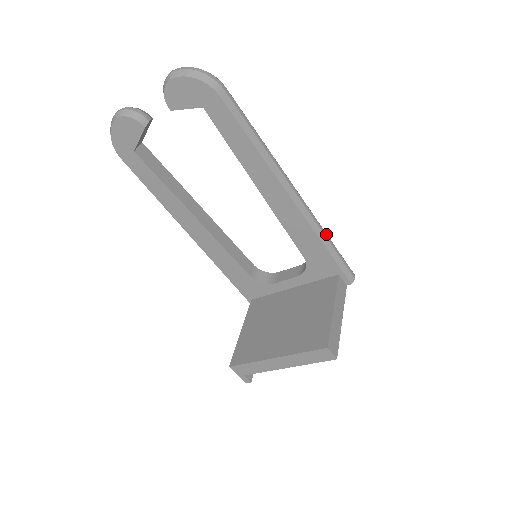
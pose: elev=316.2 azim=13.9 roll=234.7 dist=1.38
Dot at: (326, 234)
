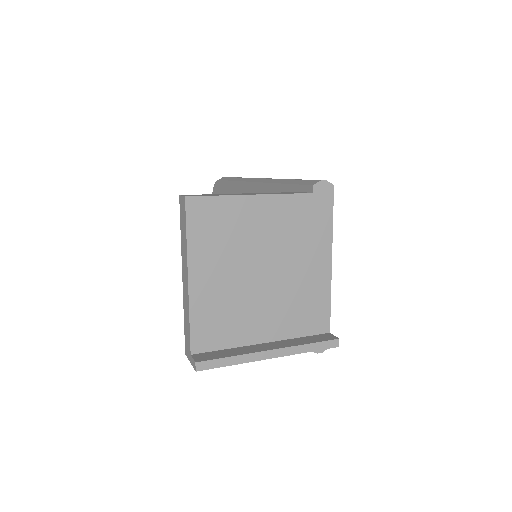
Dot at: occluded
